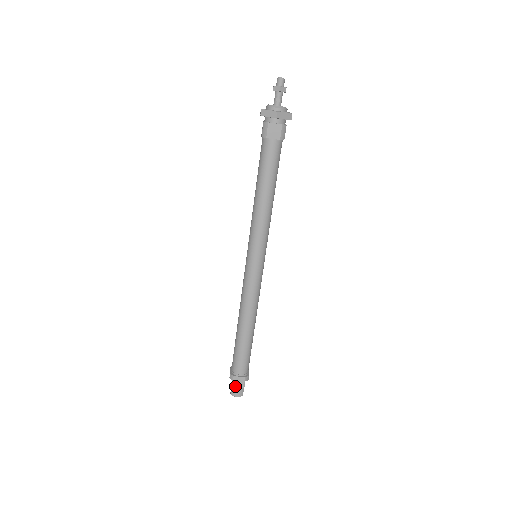
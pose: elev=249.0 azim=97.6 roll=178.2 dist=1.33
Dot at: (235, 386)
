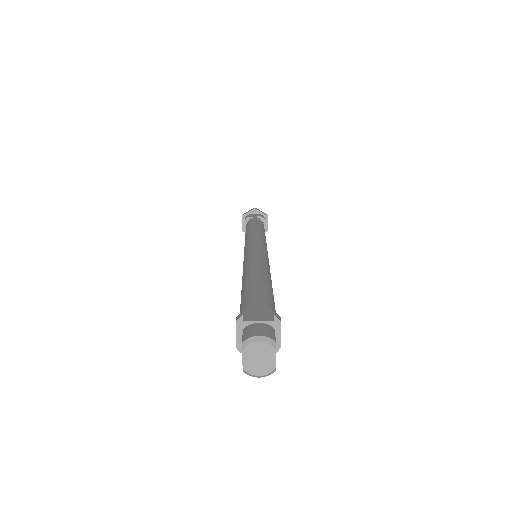
Dot at: (251, 320)
